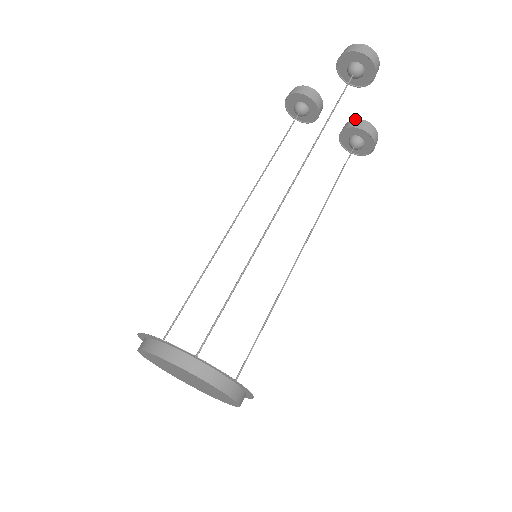
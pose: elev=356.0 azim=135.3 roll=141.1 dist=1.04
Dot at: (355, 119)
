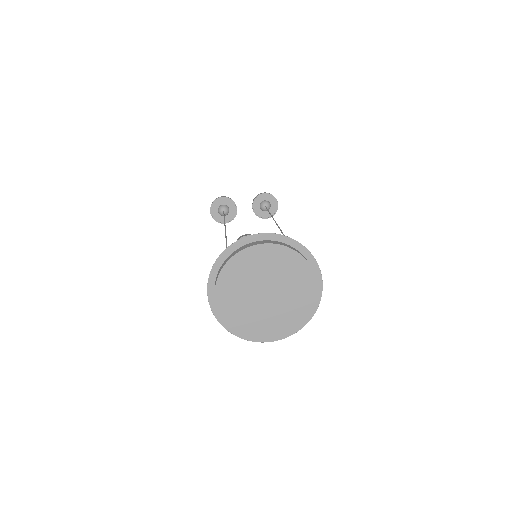
Dot at: occluded
